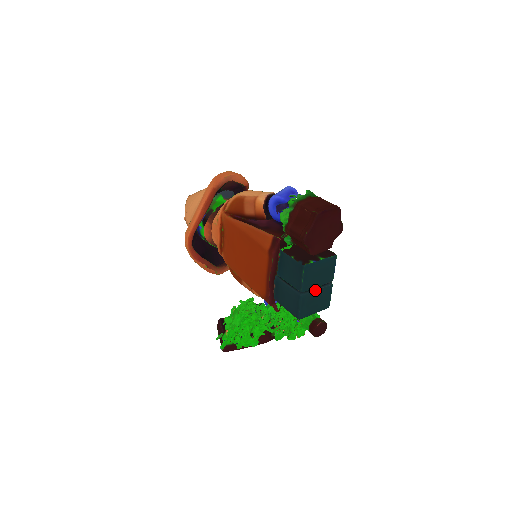
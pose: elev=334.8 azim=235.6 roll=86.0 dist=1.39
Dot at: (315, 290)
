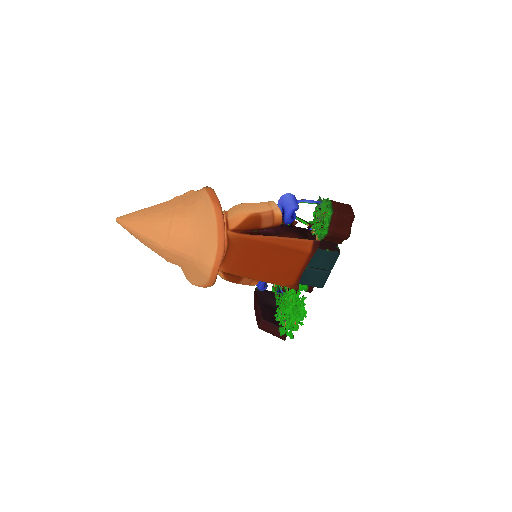
Dot at: occluded
